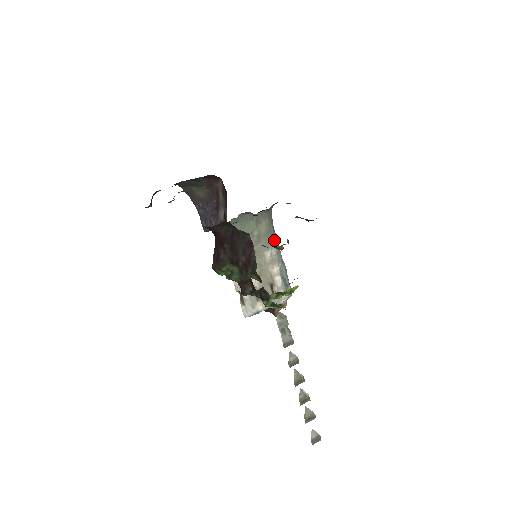
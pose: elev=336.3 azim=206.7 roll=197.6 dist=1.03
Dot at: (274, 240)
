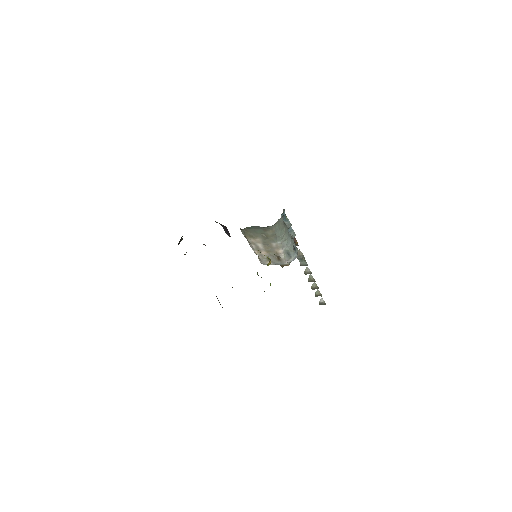
Dot at: (280, 237)
